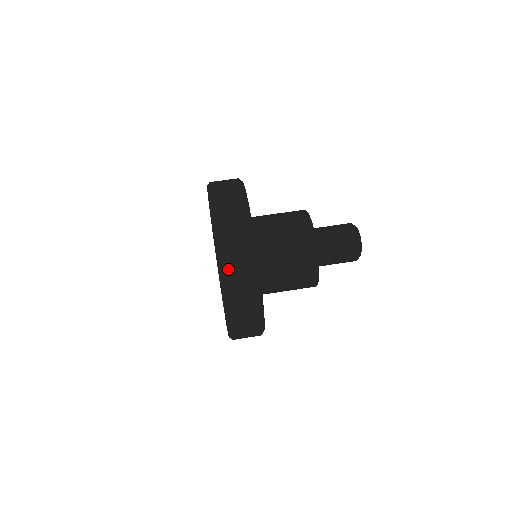
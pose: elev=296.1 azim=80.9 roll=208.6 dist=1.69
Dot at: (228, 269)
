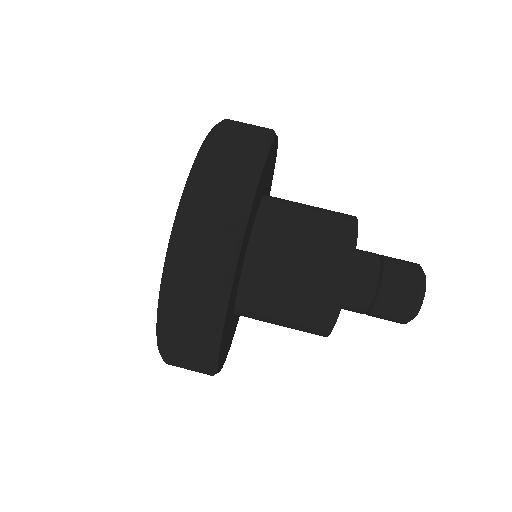
Dot at: (173, 363)
